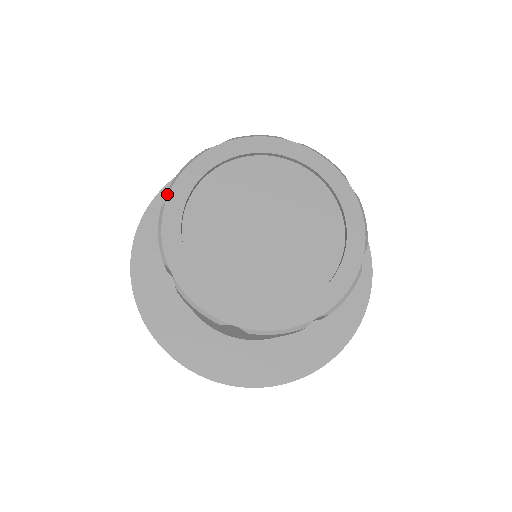
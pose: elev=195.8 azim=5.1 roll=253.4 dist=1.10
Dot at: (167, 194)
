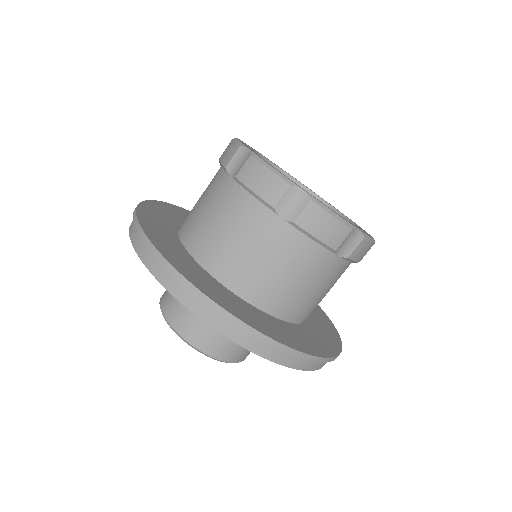
Dot at: (144, 213)
